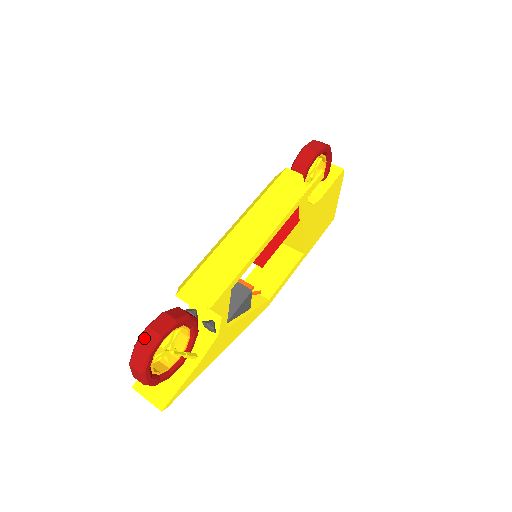
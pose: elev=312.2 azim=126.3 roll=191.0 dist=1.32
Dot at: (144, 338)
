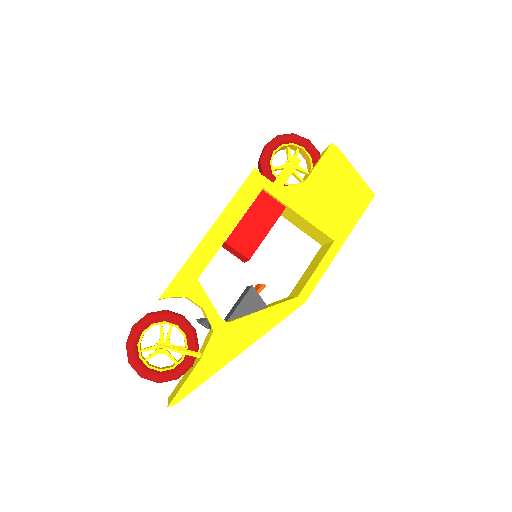
Dot at: occluded
